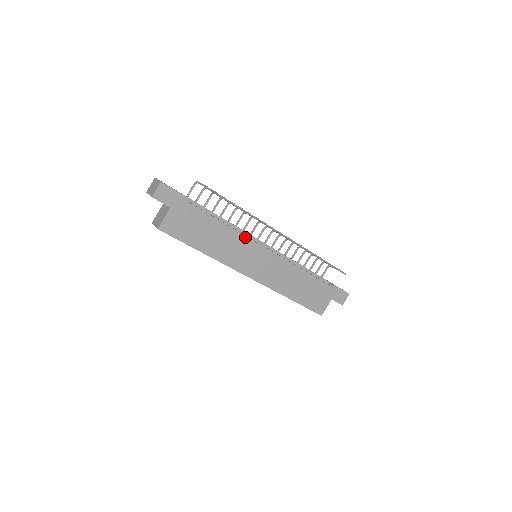
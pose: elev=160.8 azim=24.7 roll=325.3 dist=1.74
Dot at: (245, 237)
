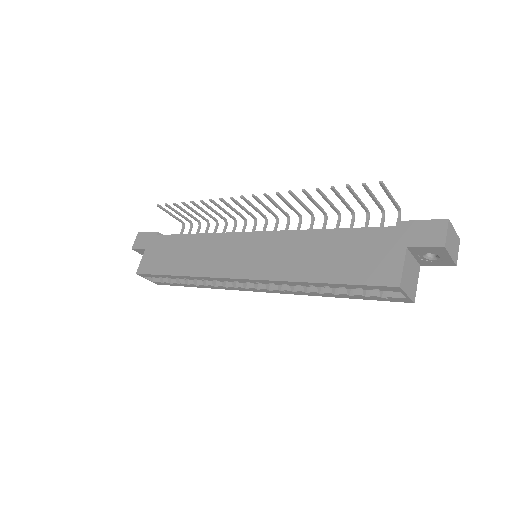
Dot at: (220, 235)
